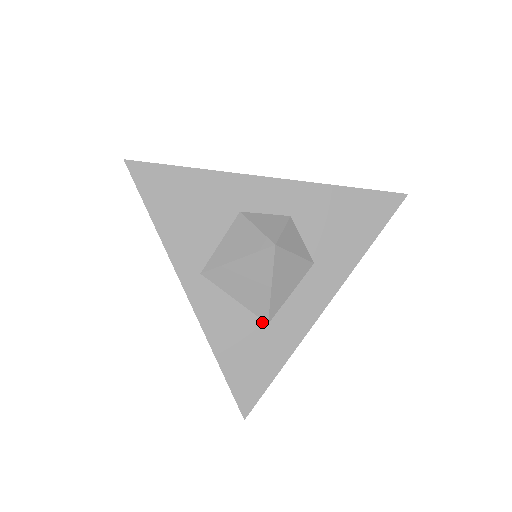
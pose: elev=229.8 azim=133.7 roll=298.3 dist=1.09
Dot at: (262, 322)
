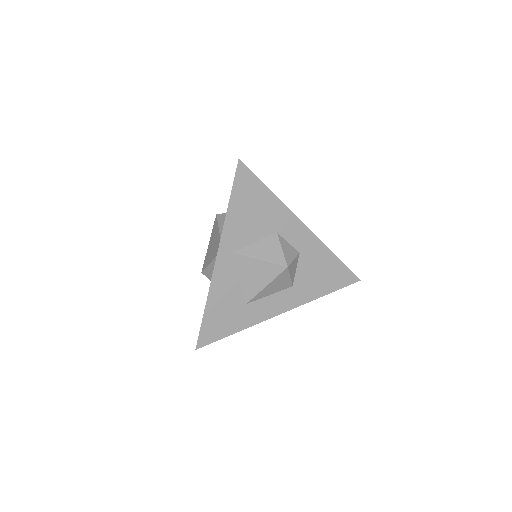
Dot at: (244, 301)
